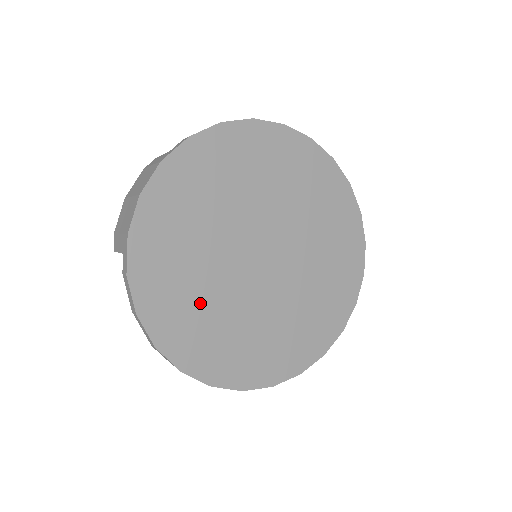
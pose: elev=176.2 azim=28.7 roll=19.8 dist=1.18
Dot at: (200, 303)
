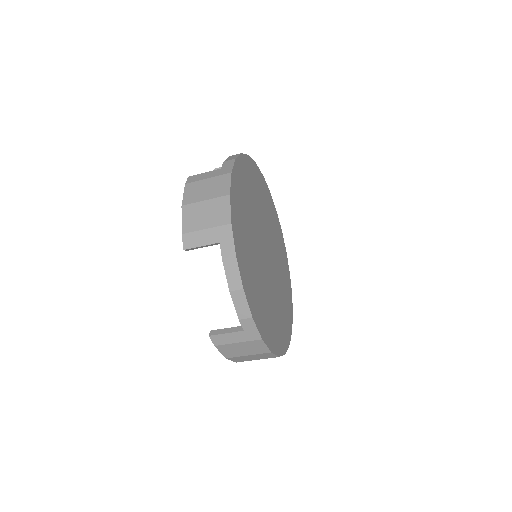
Dot at: (258, 284)
